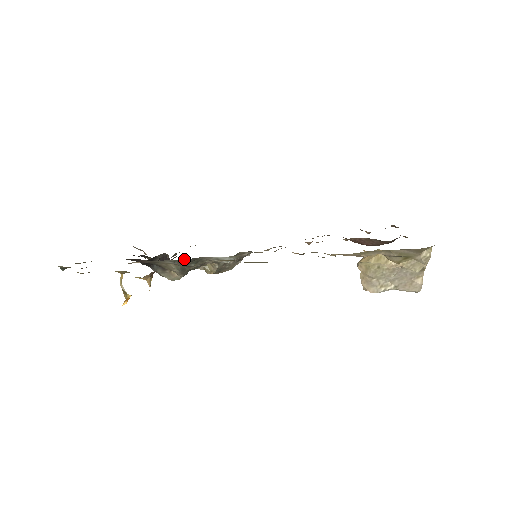
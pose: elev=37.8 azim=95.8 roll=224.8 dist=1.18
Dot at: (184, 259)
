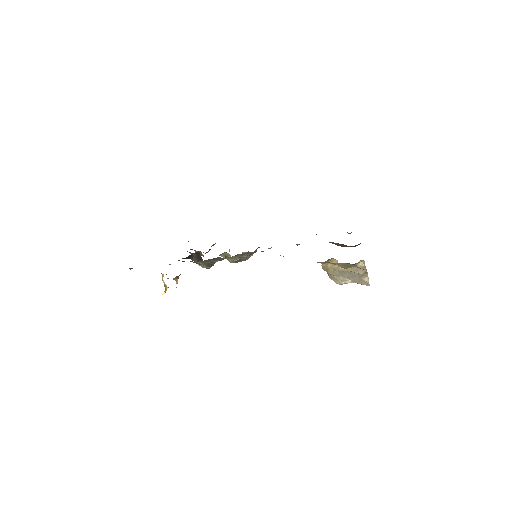
Dot at: (206, 260)
